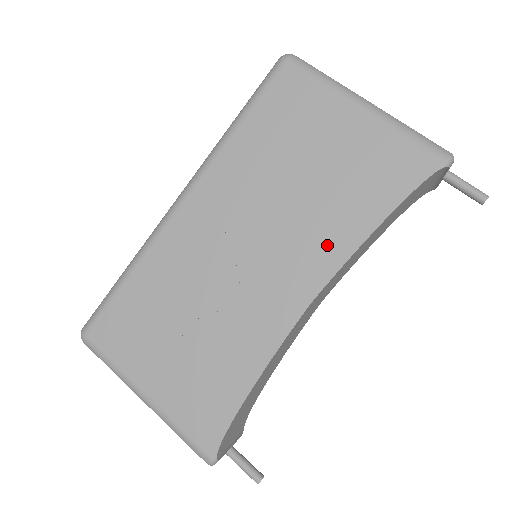
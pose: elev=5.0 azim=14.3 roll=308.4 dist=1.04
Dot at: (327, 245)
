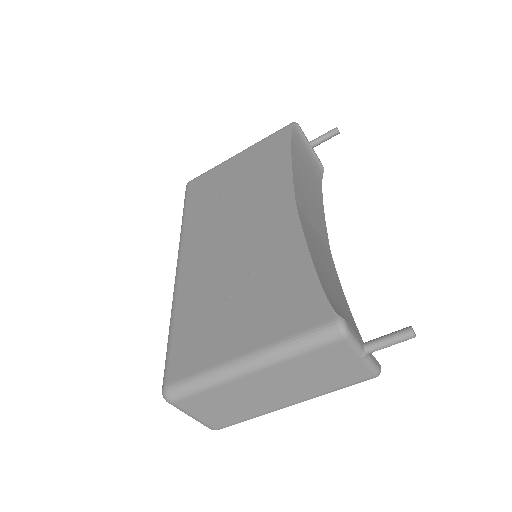
Dot at: (276, 185)
